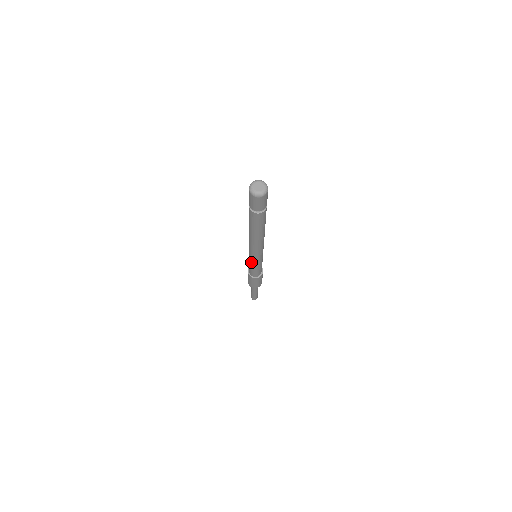
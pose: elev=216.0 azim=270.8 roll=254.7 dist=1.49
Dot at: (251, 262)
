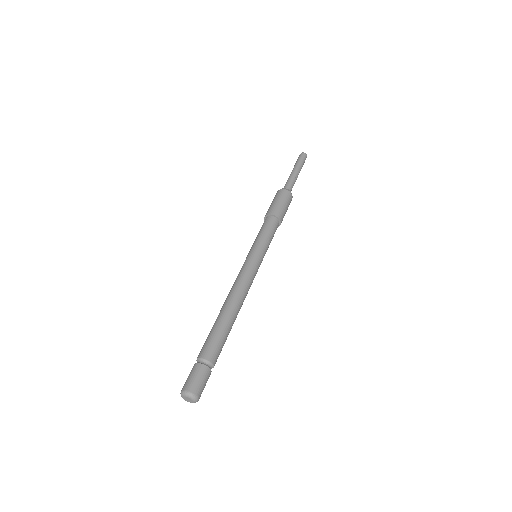
Dot at: occluded
